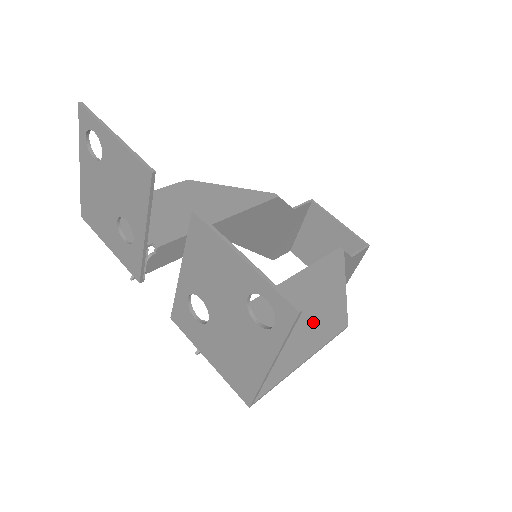
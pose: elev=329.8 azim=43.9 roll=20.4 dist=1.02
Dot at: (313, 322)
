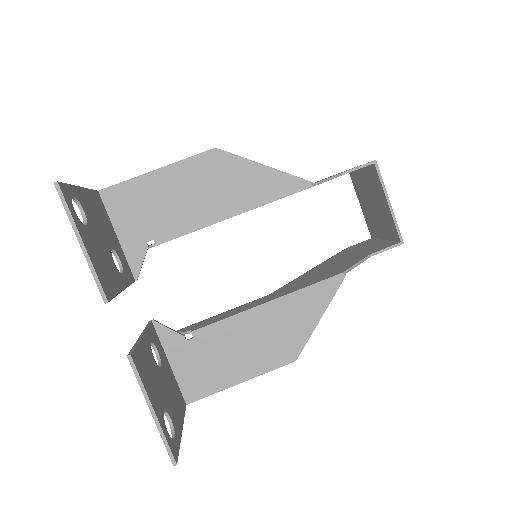
Dot at: (266, 351)
